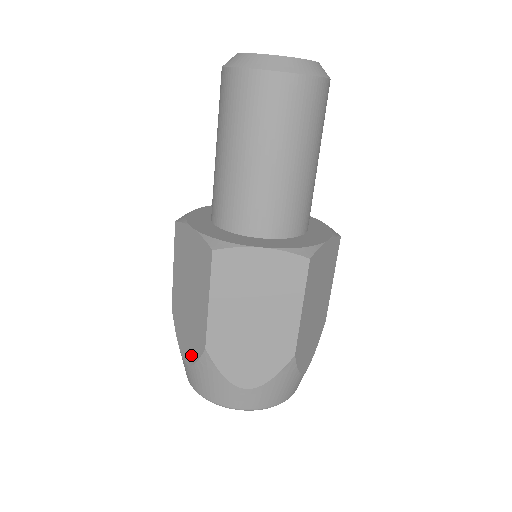
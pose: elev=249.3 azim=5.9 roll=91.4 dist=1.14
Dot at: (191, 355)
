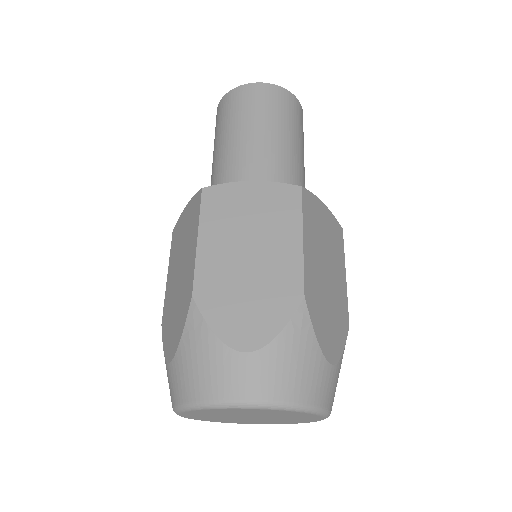
Dot at: (177, 337)
